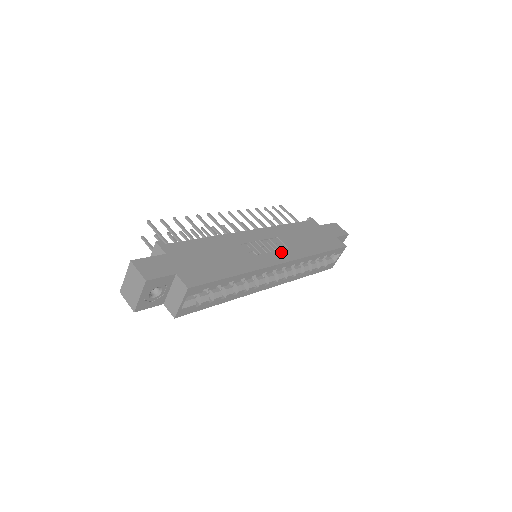
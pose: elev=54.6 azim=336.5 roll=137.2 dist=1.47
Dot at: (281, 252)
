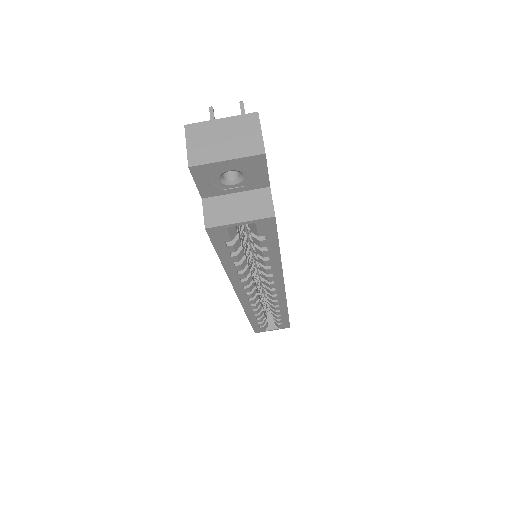
Dot at: occluded
